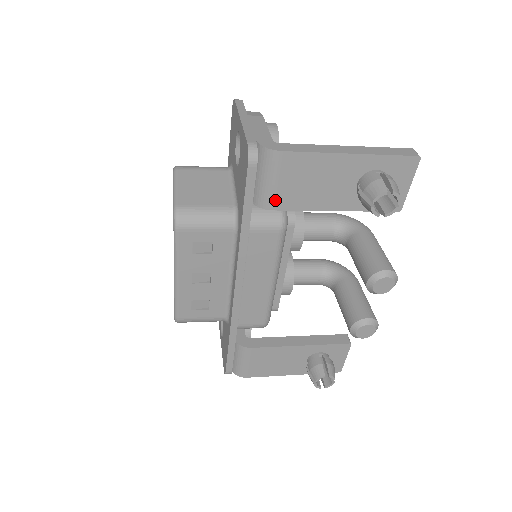
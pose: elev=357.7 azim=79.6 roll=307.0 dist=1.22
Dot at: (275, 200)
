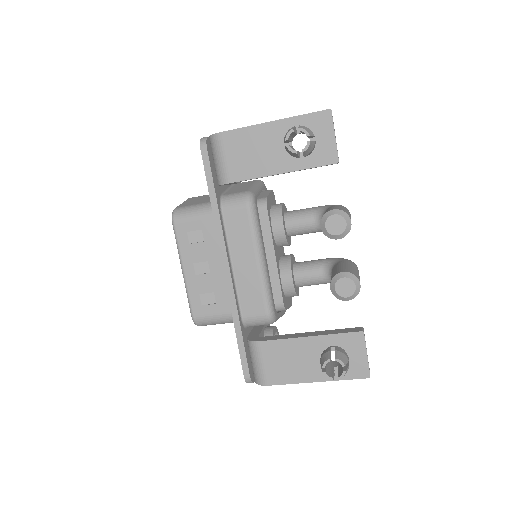
Dot at: (229, 174)
